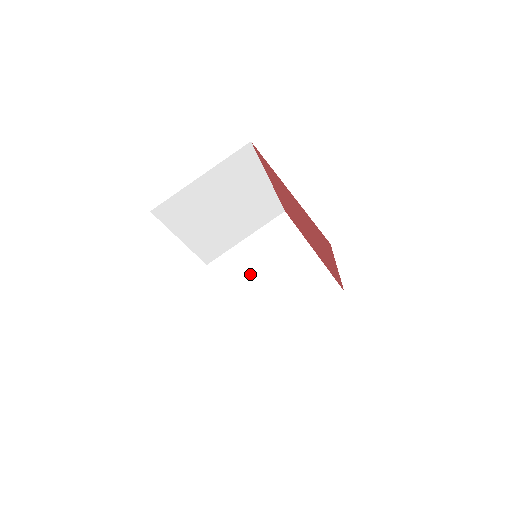
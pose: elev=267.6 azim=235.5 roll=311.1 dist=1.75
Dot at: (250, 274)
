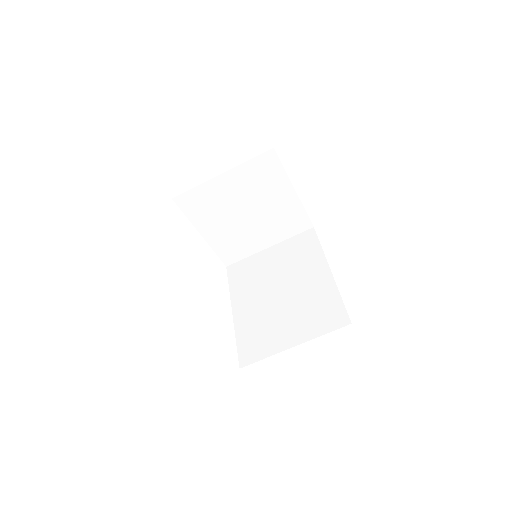
Dot at: (223, 210)
